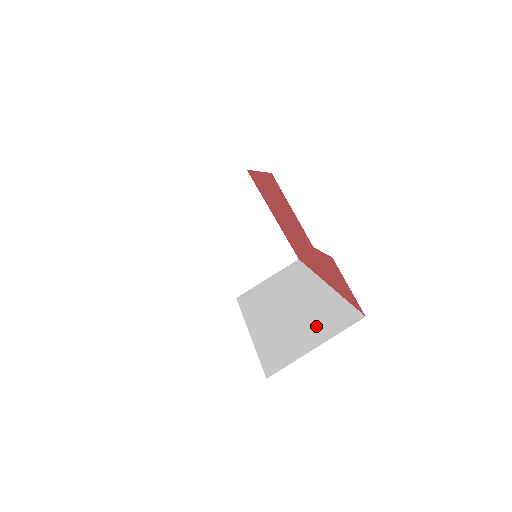
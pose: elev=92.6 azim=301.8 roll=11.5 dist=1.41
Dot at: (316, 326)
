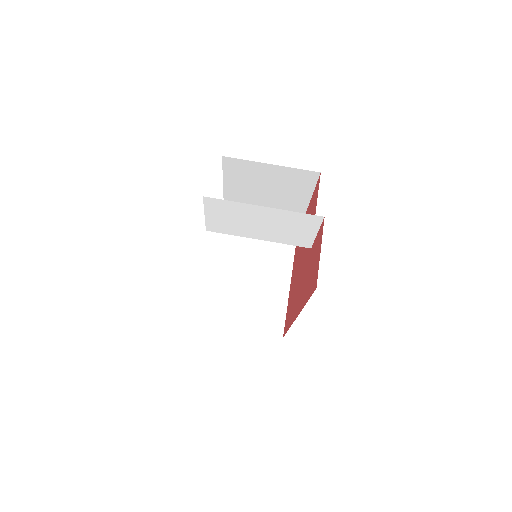
Dot at: occluded
